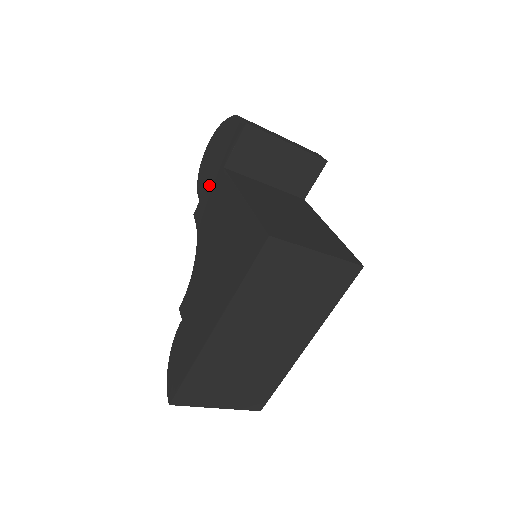
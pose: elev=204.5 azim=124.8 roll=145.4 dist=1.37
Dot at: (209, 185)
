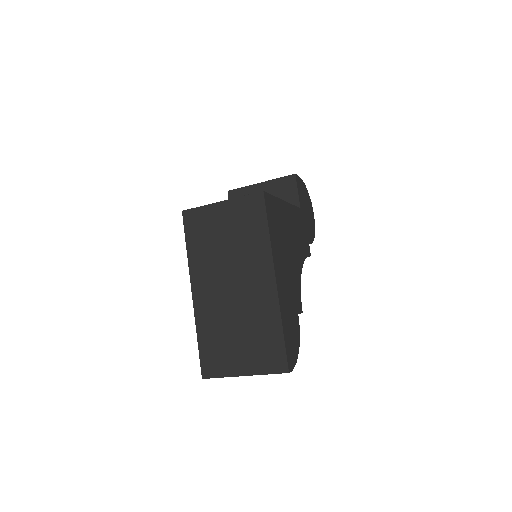
Dot at: occluded
